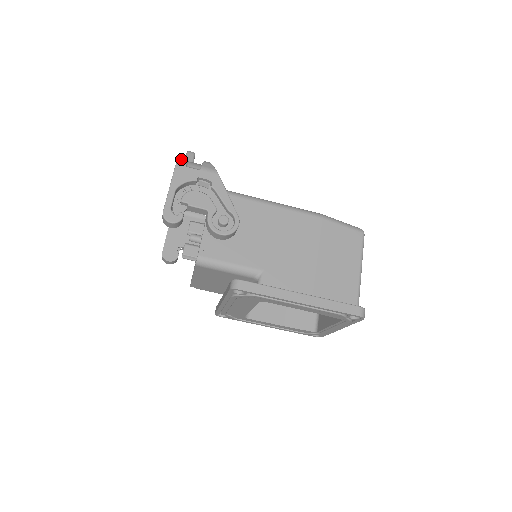
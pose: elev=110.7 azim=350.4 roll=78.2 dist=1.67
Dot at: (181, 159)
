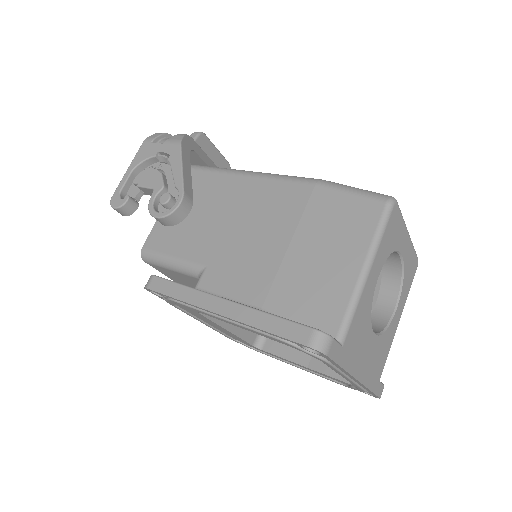
Dot at: (152, 136)
